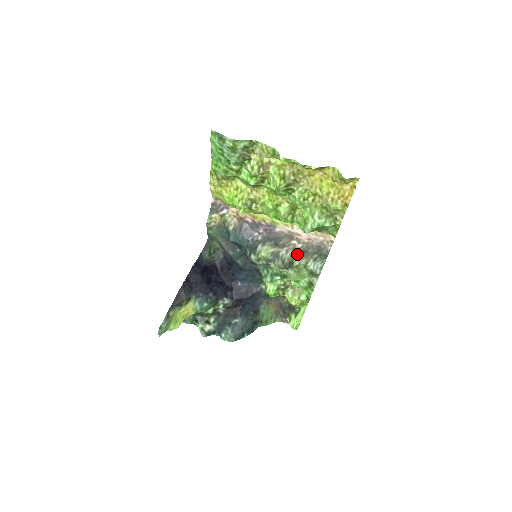
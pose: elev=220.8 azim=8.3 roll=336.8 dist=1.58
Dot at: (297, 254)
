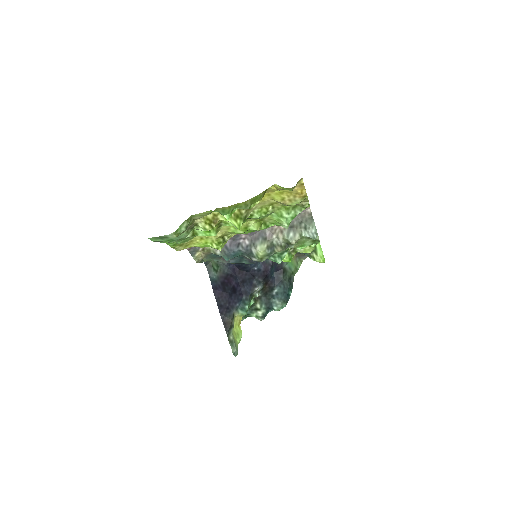
Dot at: (287, 234)
